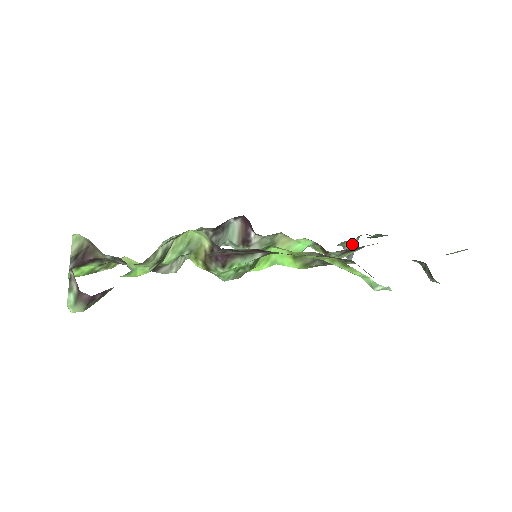
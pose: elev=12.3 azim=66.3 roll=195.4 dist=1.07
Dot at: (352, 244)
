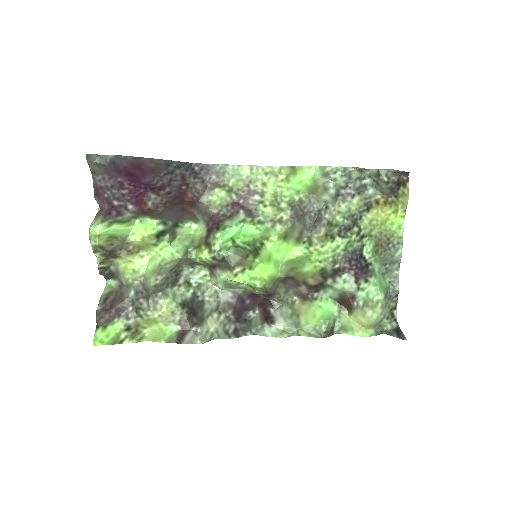
Dot at: (395, 329)
